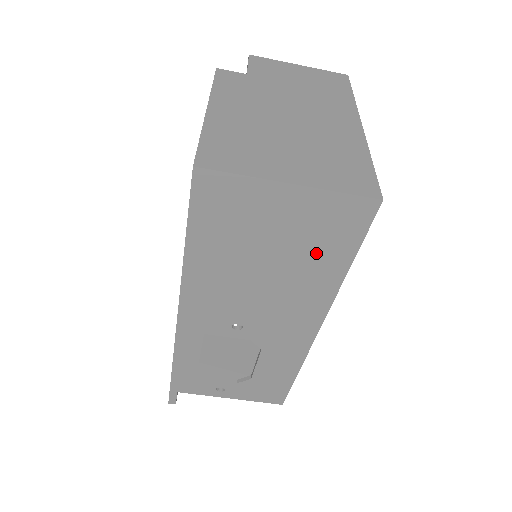
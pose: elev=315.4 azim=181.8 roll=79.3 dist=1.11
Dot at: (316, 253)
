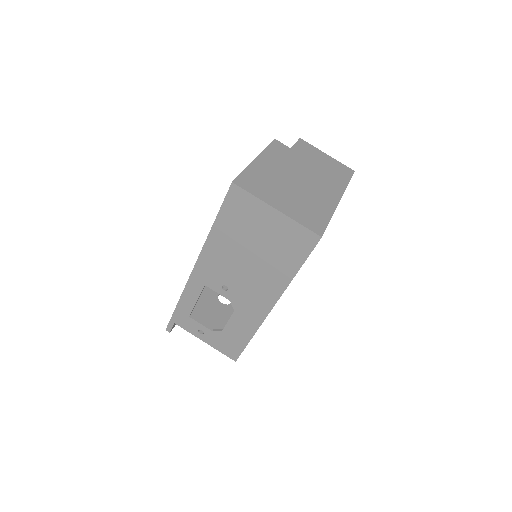
Dot at: (281, 256)
